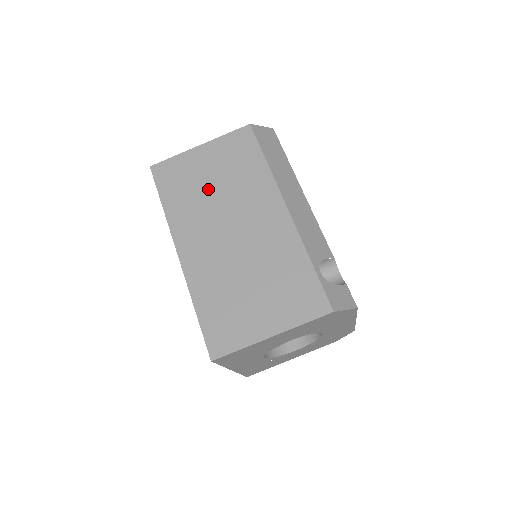
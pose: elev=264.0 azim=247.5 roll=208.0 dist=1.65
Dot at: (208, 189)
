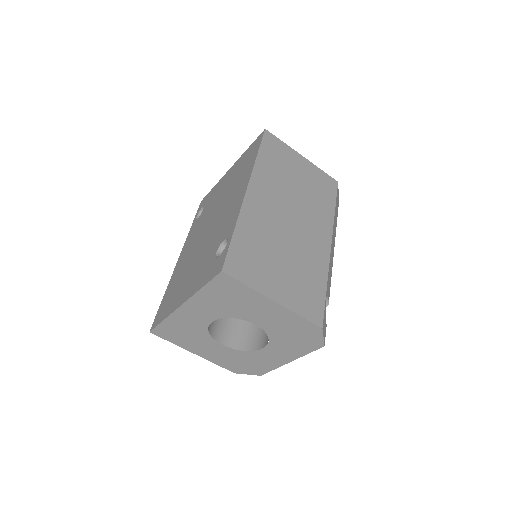
Dot at: (292, 181)
